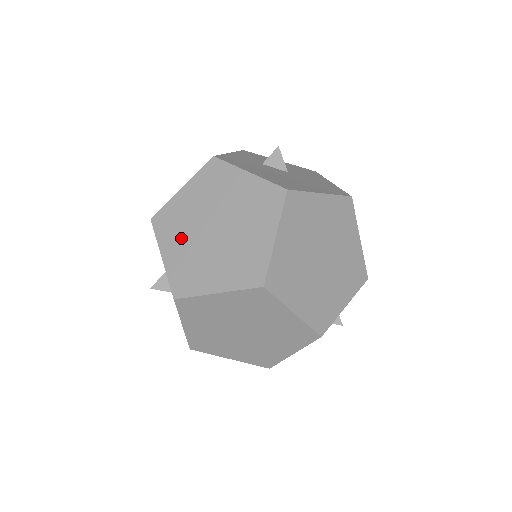
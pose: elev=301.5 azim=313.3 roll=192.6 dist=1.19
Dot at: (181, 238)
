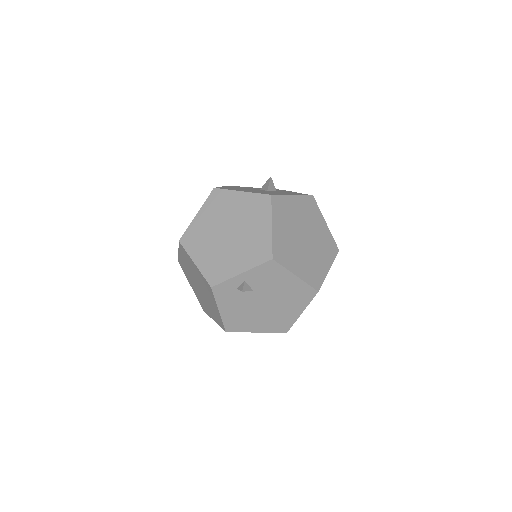
Dot at: occluded
